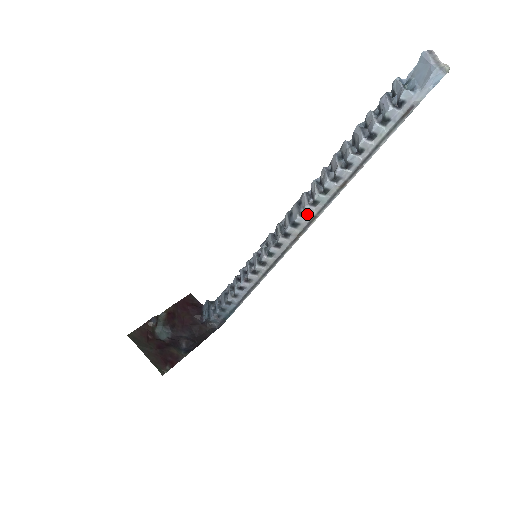
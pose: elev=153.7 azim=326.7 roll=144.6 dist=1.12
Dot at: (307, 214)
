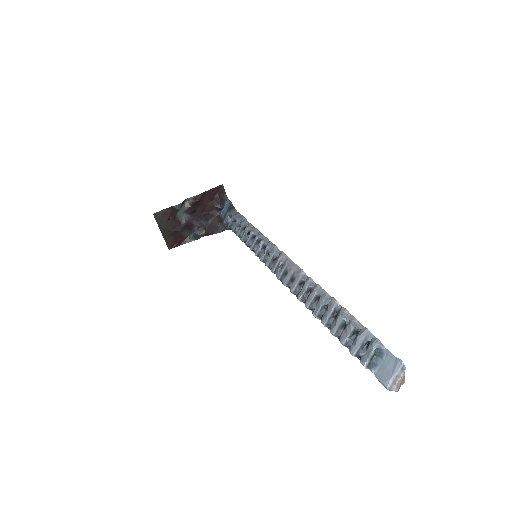
Dot at: occluded
